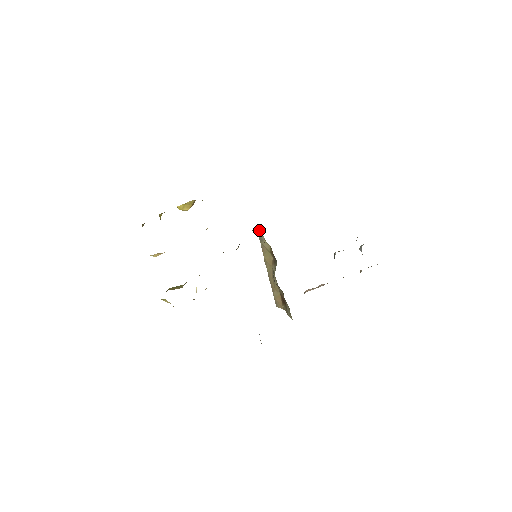
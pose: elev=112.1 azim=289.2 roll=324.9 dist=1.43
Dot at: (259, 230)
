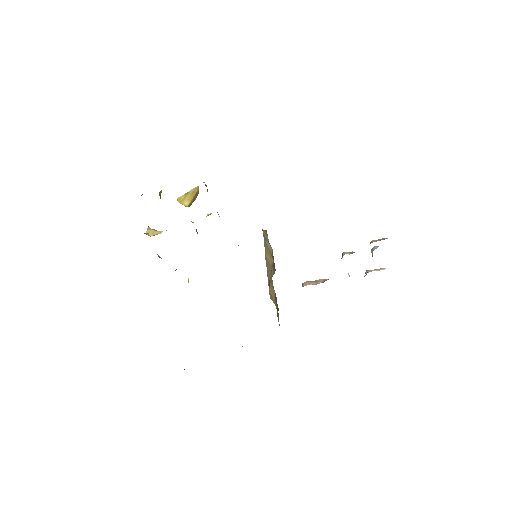
Dot at: (264, 230)
